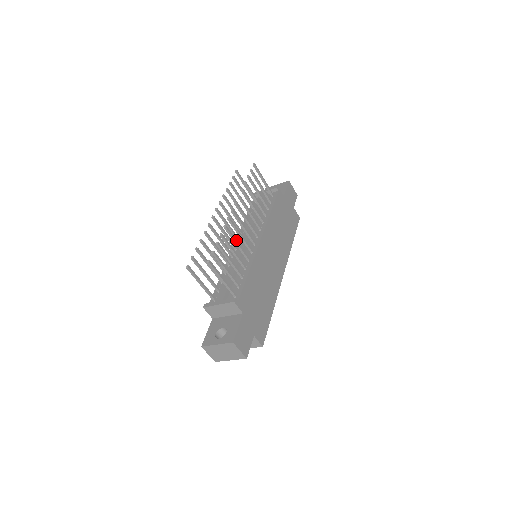
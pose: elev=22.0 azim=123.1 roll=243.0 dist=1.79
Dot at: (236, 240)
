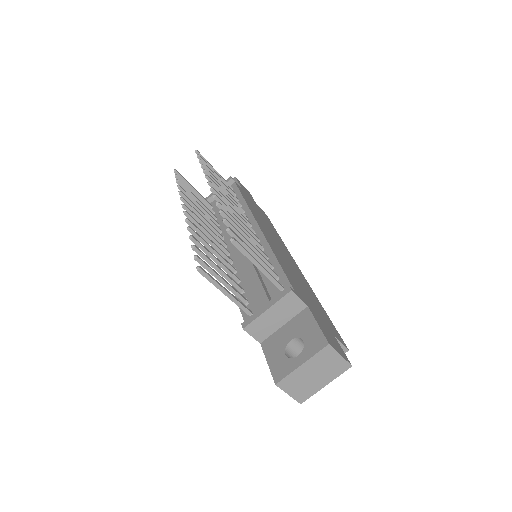
Dot at: (238, 222)
